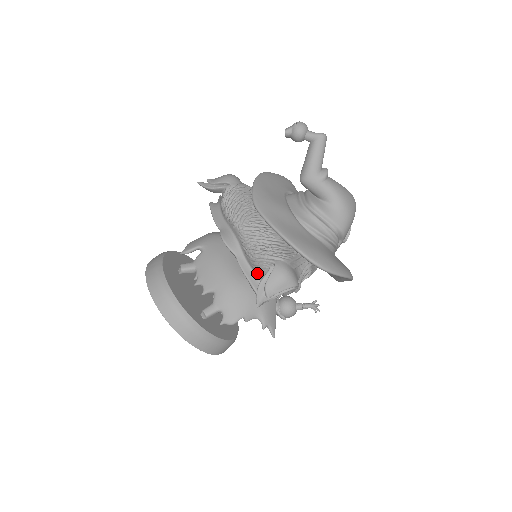
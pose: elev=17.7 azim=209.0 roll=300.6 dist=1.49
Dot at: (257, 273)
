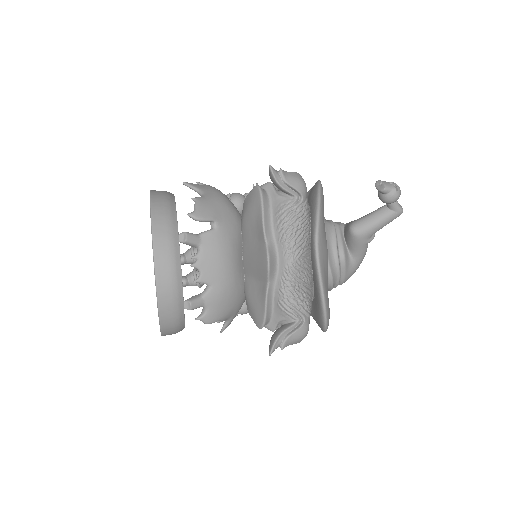
Dot at: (276, 310)
